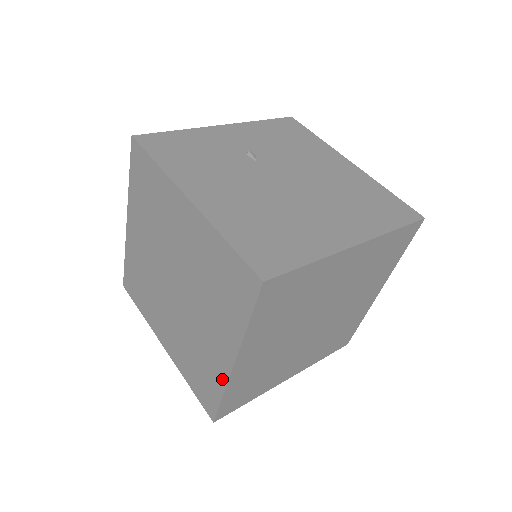
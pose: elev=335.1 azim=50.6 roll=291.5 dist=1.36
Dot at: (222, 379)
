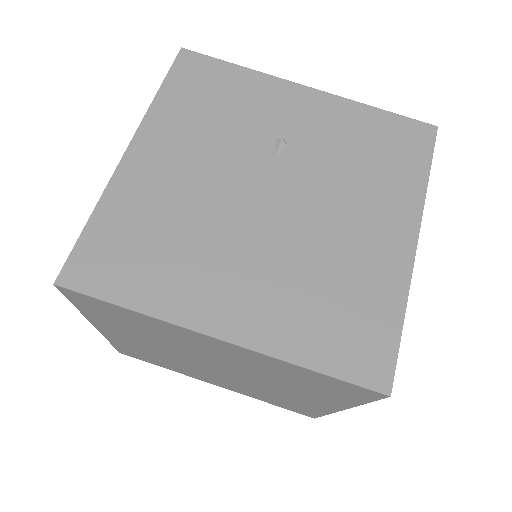
Dot at: occluded
